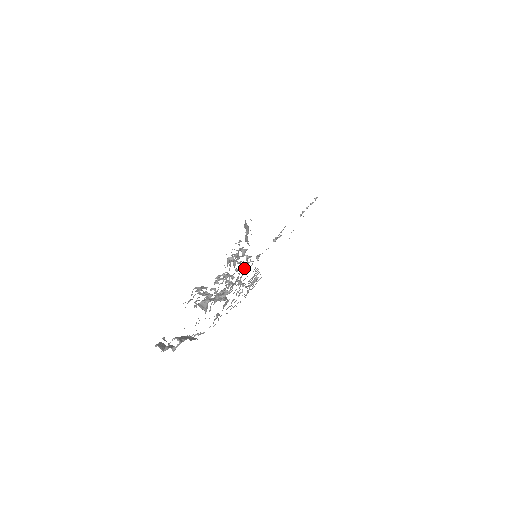
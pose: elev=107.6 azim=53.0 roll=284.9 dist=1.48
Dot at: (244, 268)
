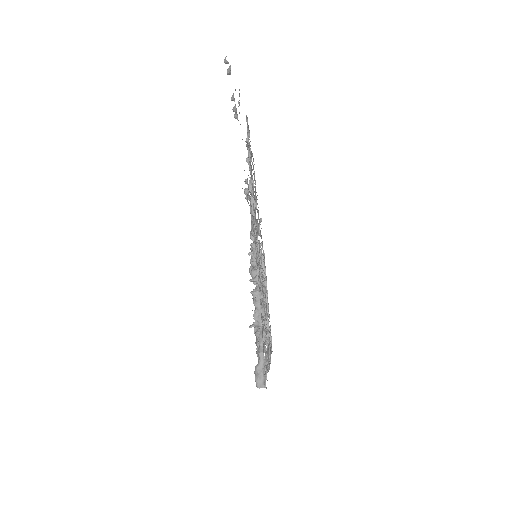
Dot at: occluded
